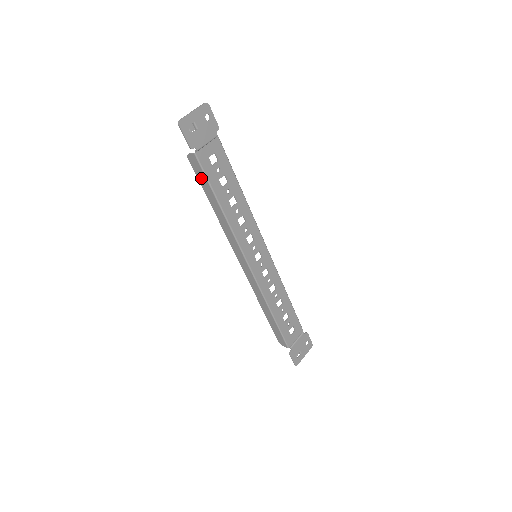
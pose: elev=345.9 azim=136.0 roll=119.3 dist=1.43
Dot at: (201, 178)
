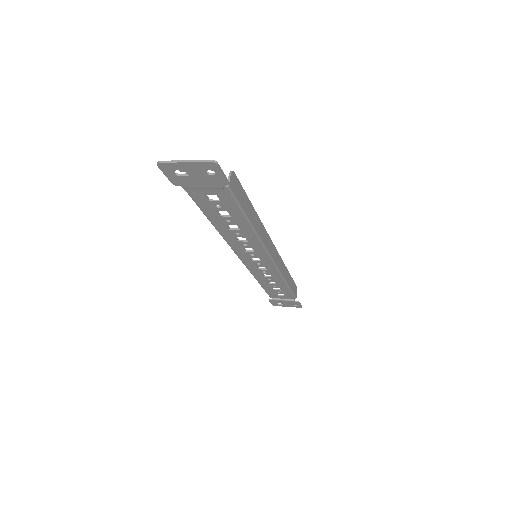
Dot at: occluded
